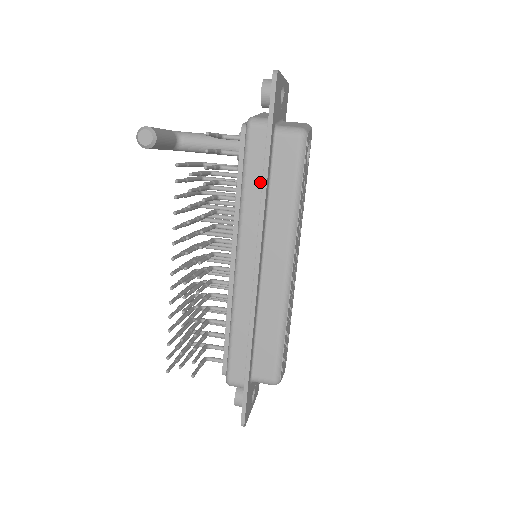
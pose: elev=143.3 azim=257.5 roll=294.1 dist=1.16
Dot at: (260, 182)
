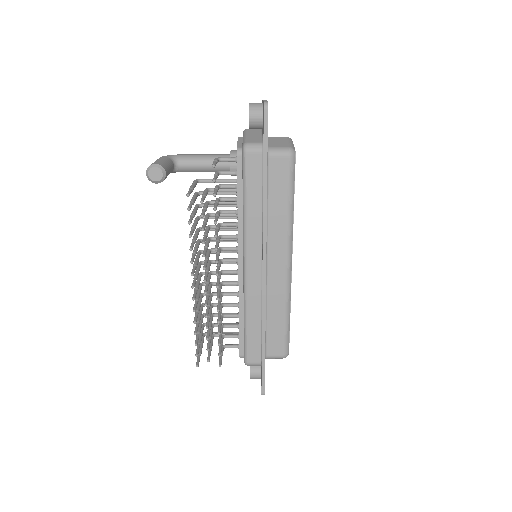
Dot at: (260, 199)
